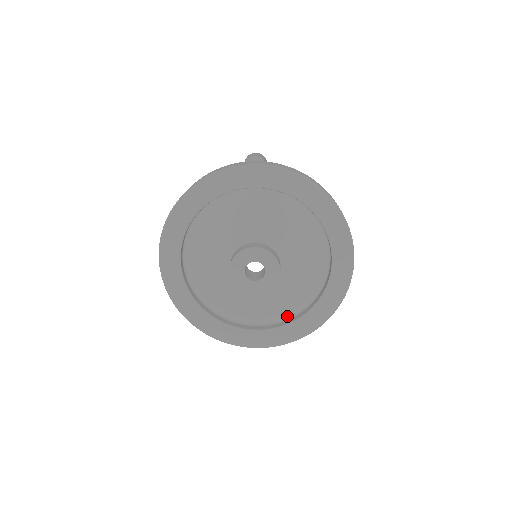
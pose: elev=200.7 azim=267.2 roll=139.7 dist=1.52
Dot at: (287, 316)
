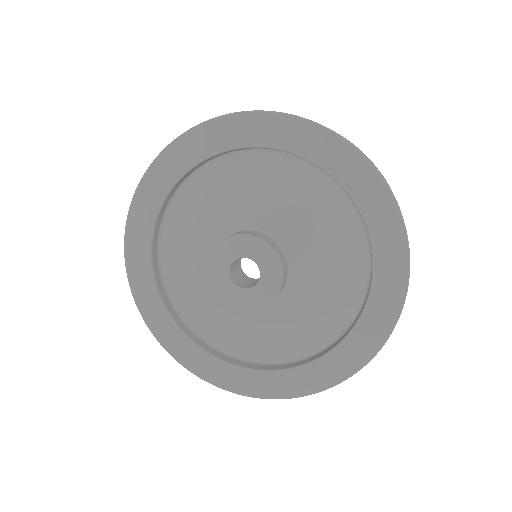
Dot at: (334, 335)
